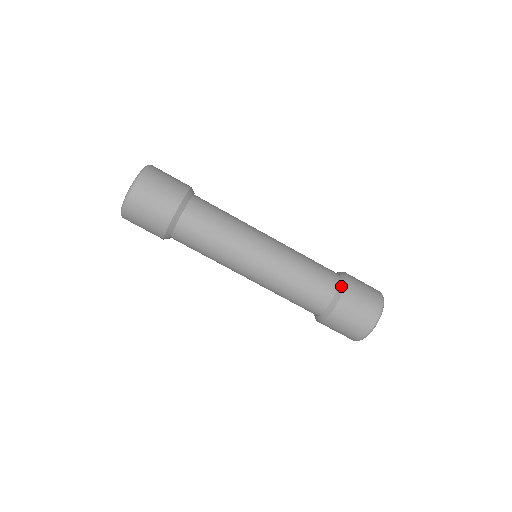
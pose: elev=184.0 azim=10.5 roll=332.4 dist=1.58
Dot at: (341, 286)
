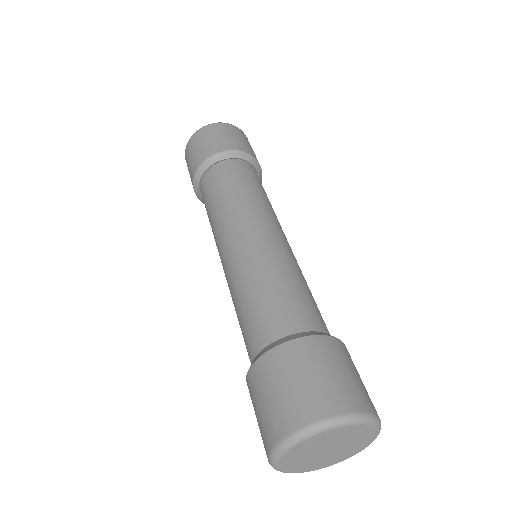
Dot at: (283, 339)
